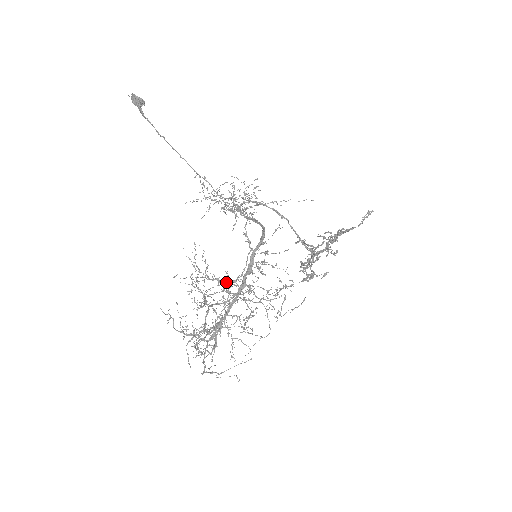
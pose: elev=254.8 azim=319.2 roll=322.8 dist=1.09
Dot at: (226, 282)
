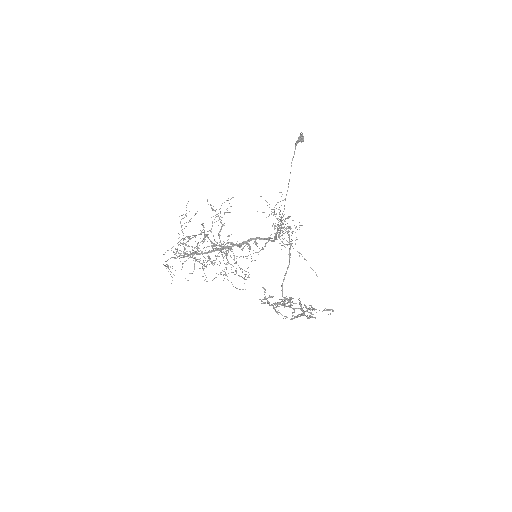
Dot at: occluded
